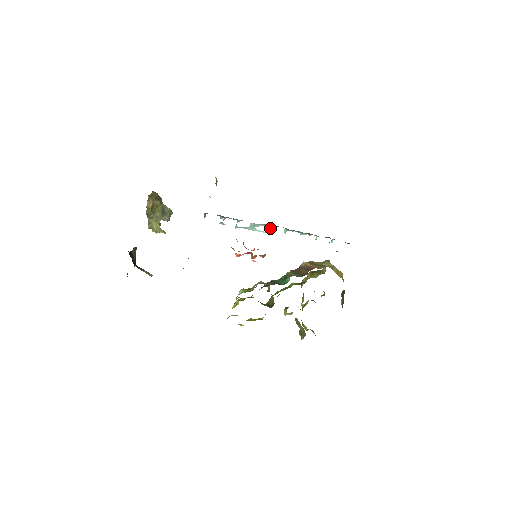
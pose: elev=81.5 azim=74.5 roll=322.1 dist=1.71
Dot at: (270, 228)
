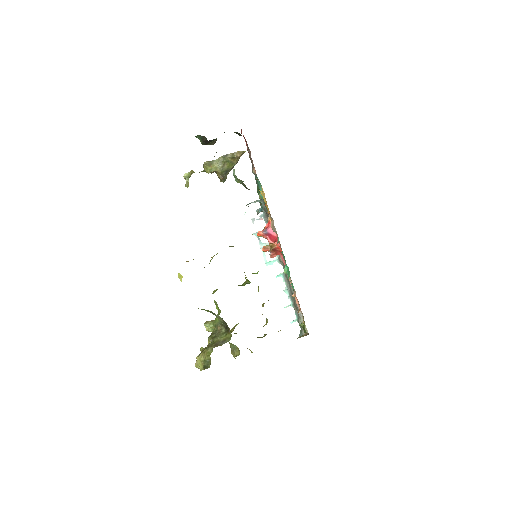
Dot at: (275, 261)
